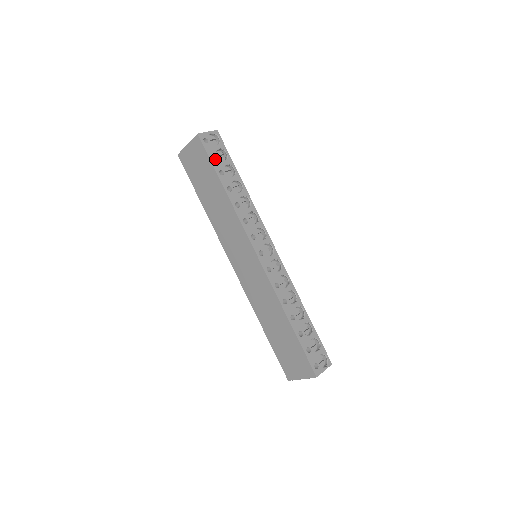
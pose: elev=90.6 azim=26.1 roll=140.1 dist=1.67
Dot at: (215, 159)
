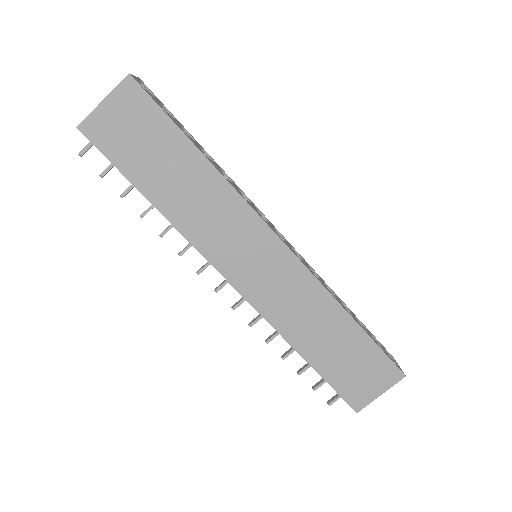
Dot at: (167, 113)
